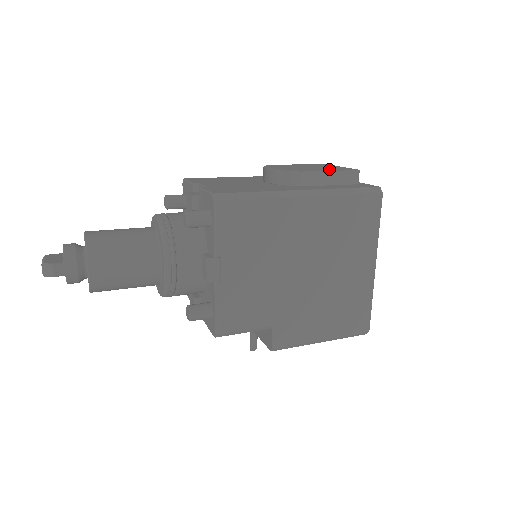
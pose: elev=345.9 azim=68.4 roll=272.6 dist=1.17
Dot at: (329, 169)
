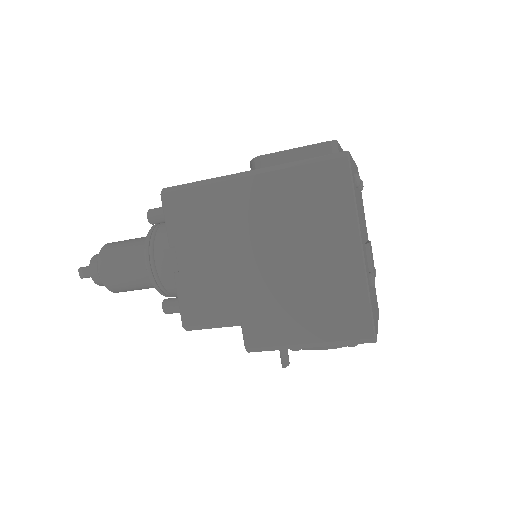
Dot at: occluded
